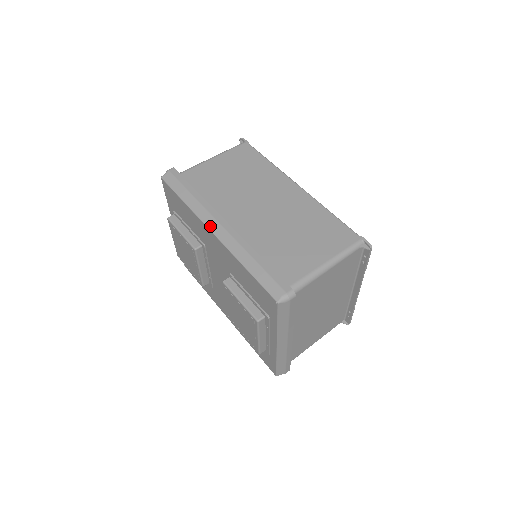
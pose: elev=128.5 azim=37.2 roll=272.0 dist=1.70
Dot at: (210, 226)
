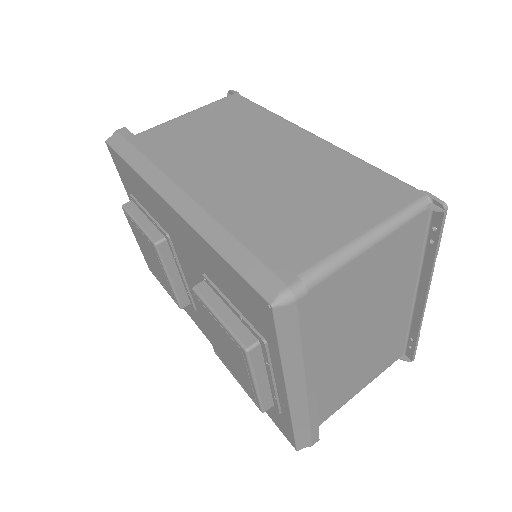
Dot at: (165, 194)
